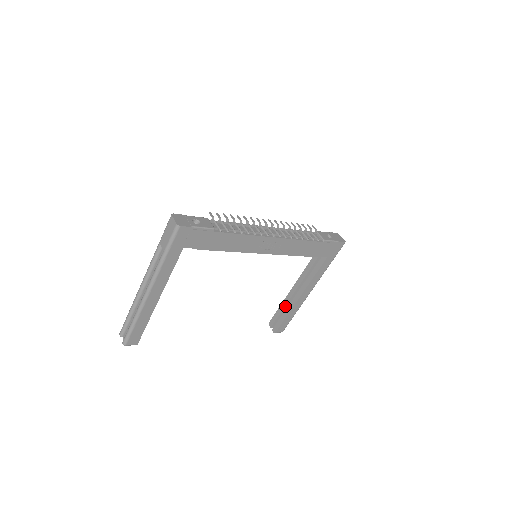
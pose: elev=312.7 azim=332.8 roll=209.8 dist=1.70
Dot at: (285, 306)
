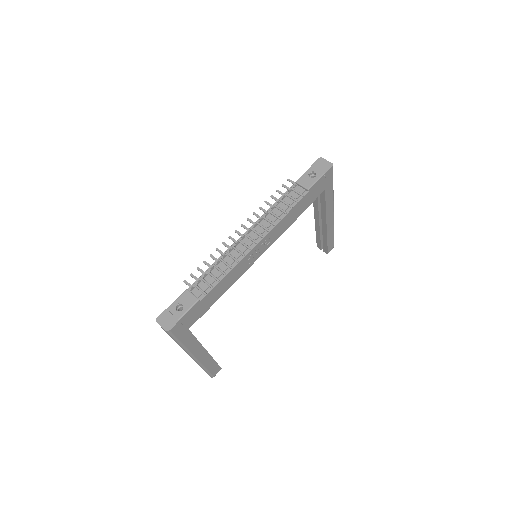
Dot at: (320, 233)
